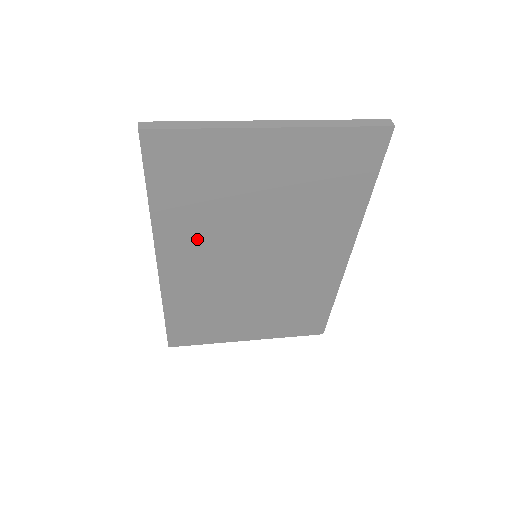
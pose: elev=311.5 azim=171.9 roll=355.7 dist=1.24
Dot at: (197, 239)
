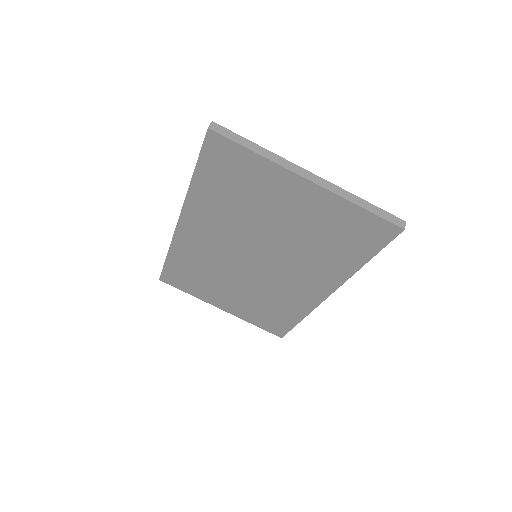
Dot at: (216, 221)
